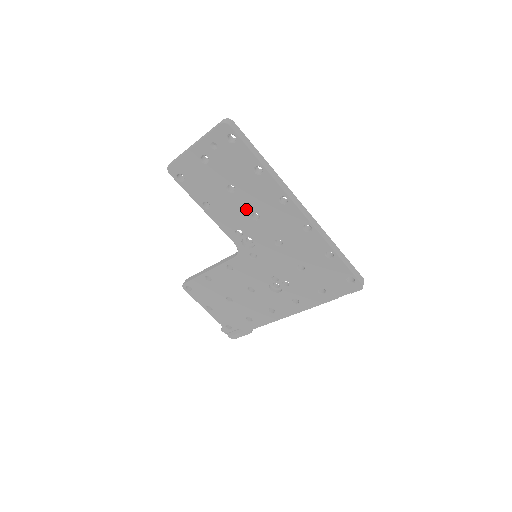
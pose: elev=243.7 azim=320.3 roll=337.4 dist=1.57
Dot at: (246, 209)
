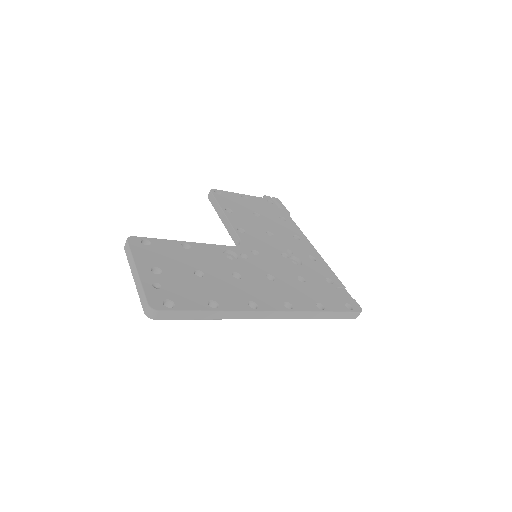
Dot at: occluded
